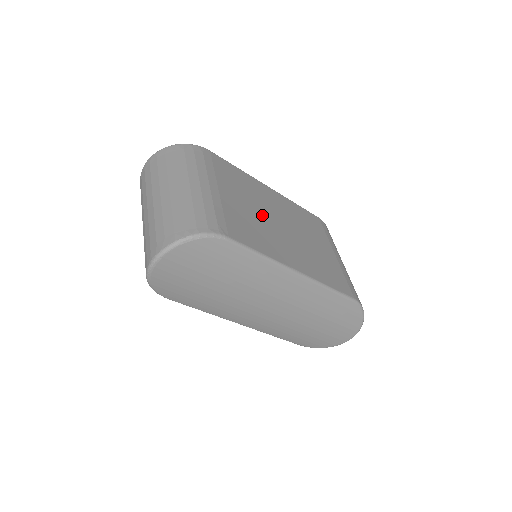
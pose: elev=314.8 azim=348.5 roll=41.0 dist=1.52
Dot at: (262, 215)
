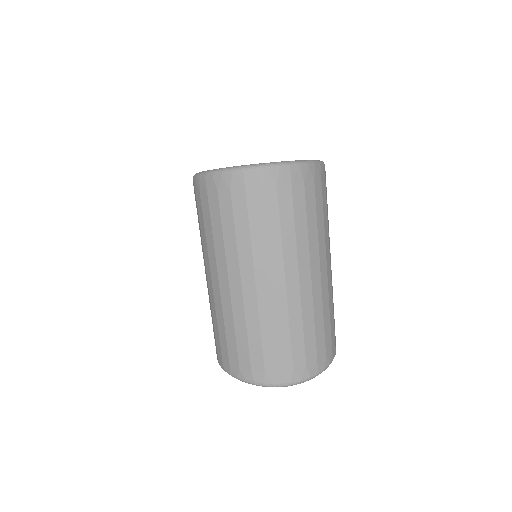
Dot at: occluded
